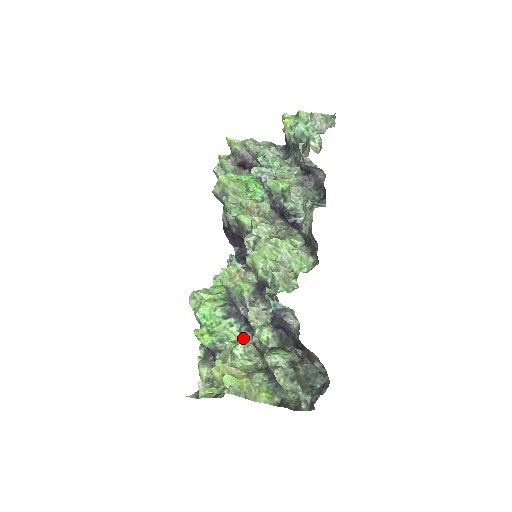
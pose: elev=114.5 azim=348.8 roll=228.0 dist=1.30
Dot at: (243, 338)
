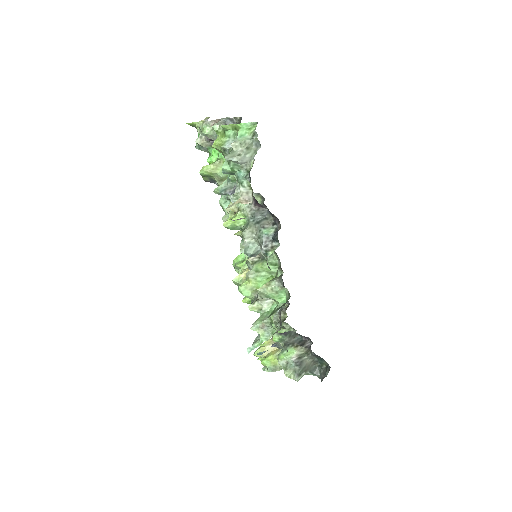
Dot at: occluded
